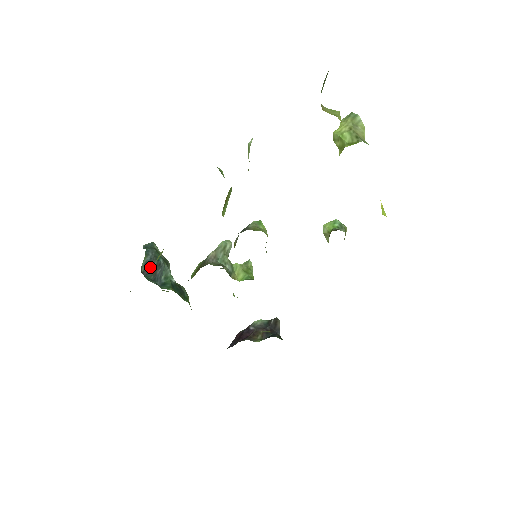
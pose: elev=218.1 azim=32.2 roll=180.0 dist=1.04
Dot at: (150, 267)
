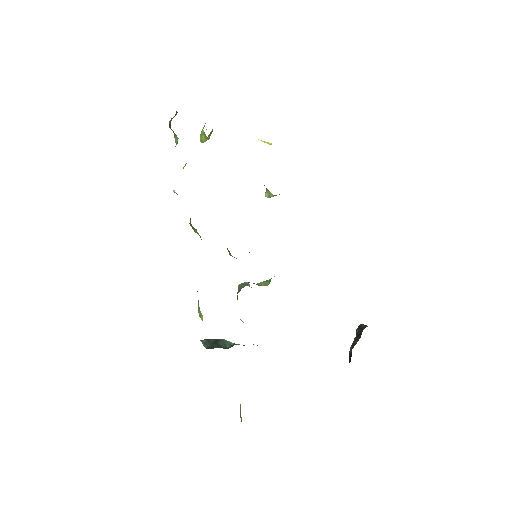
Dot at: (211, 344)
